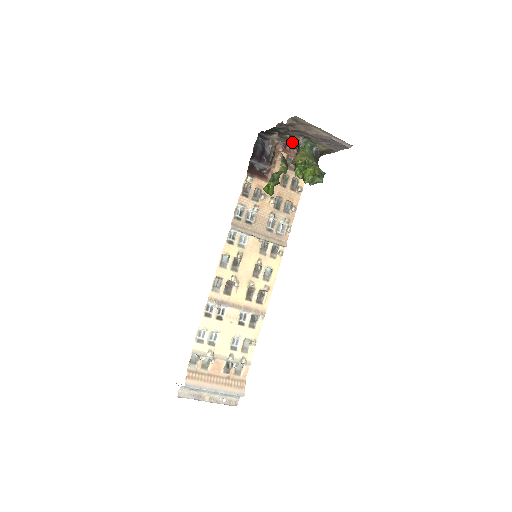
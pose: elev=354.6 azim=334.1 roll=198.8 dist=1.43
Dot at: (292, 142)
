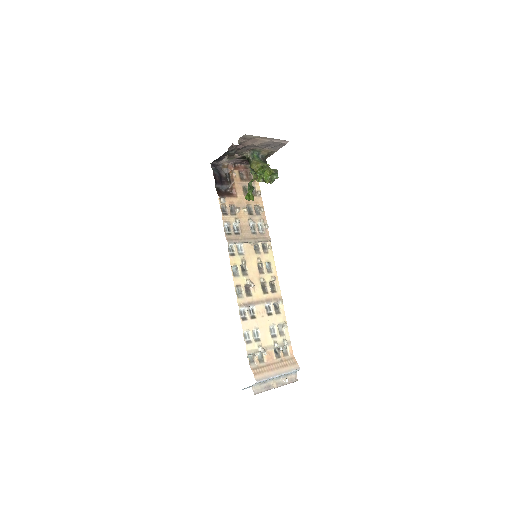
Dot at: (240, 159)
